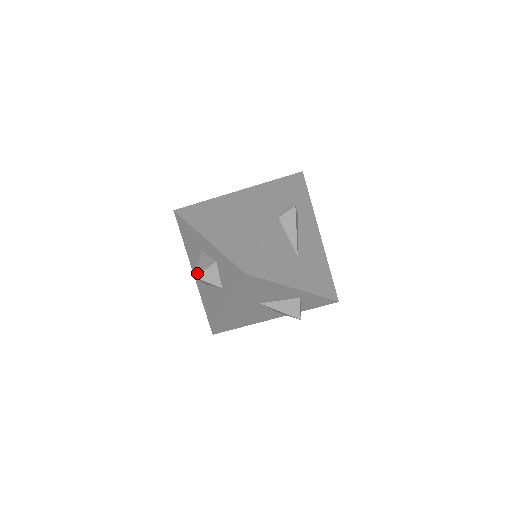
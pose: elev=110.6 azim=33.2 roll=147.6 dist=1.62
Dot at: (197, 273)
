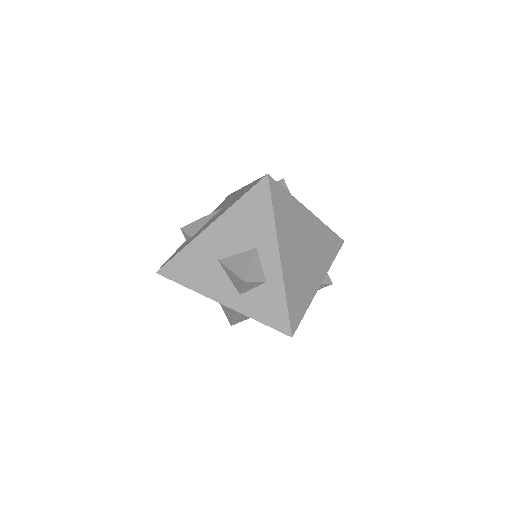
Dot at: (248, 279)
